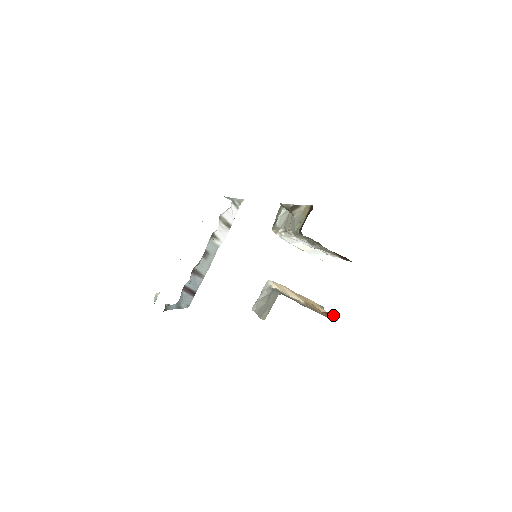
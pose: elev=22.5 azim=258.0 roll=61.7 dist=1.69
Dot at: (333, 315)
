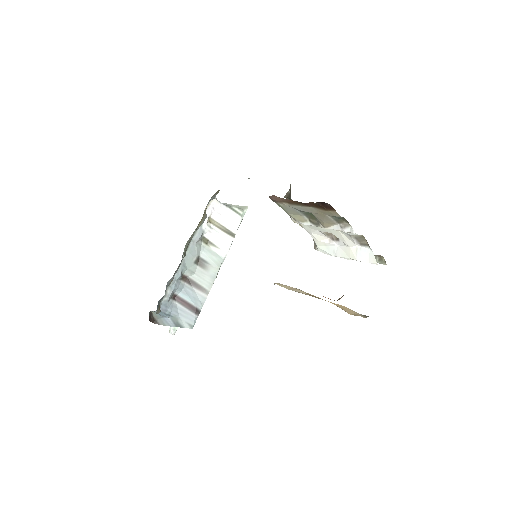
Dot at: (339, 298)
